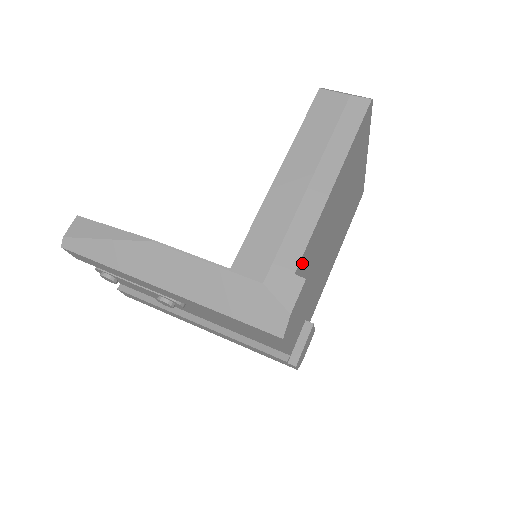
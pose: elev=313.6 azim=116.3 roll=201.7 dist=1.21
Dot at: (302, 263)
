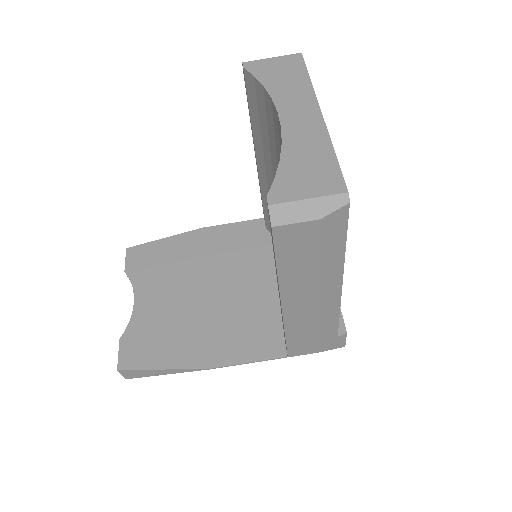
Dot at: occluded
